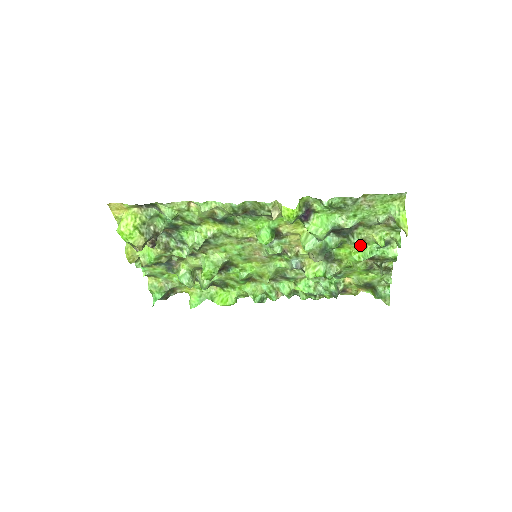
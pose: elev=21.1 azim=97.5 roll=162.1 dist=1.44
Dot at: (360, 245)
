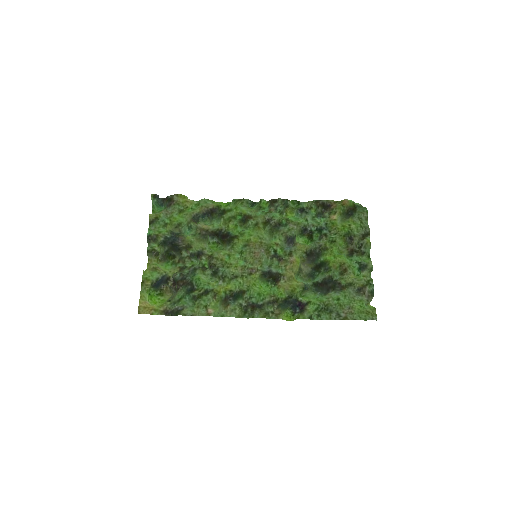
Dot at: (343, 264)
